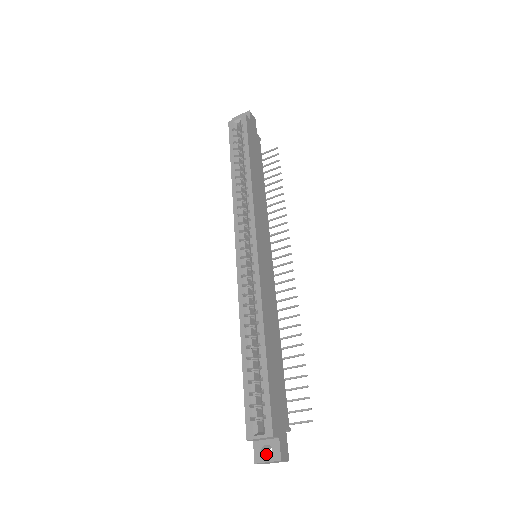
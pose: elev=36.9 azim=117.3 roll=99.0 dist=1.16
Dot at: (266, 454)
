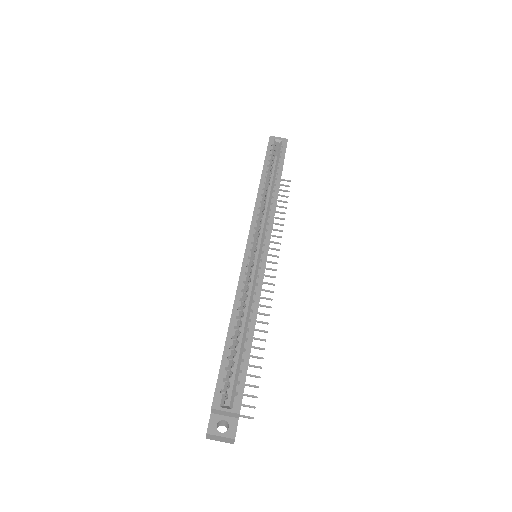
Dot at: occluded
